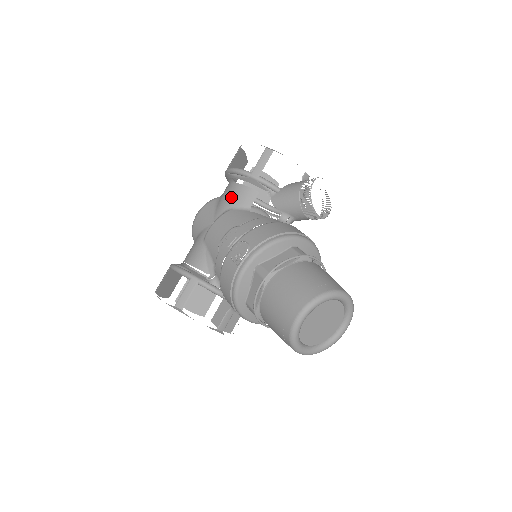
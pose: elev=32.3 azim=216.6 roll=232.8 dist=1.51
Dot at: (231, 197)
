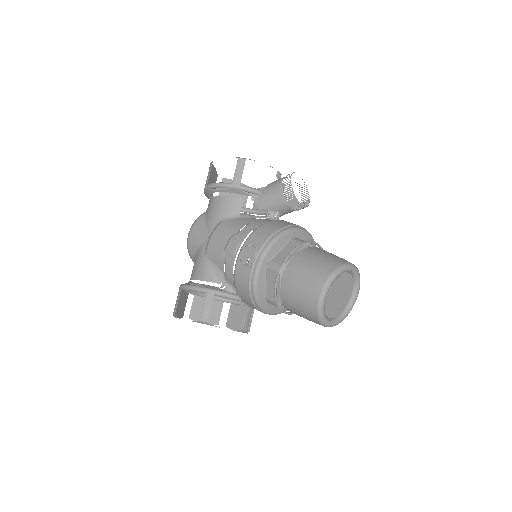
Dot at: (219, 210)
